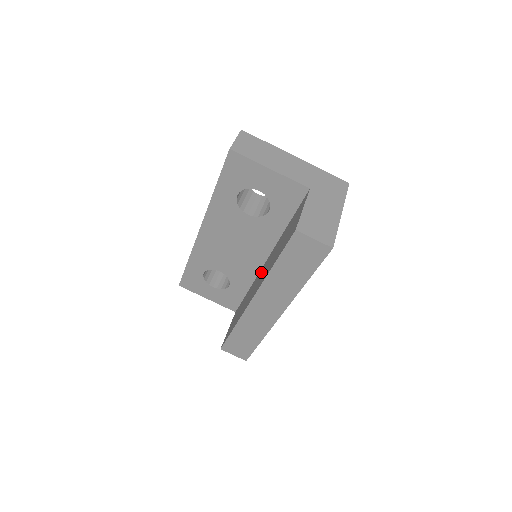
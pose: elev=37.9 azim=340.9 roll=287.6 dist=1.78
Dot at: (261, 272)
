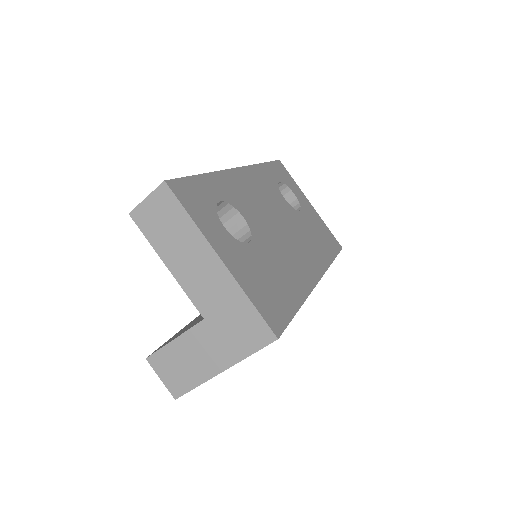
Dot at: occluded
